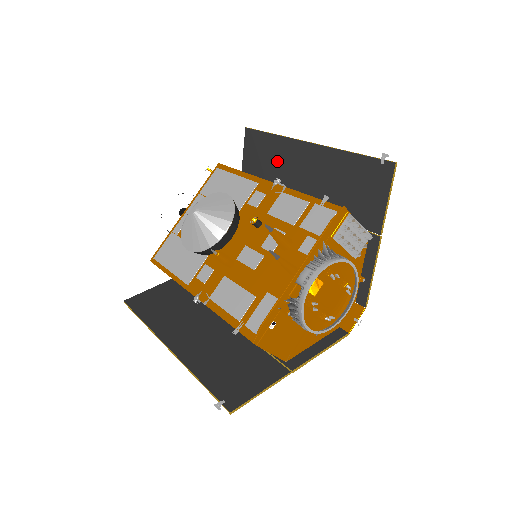
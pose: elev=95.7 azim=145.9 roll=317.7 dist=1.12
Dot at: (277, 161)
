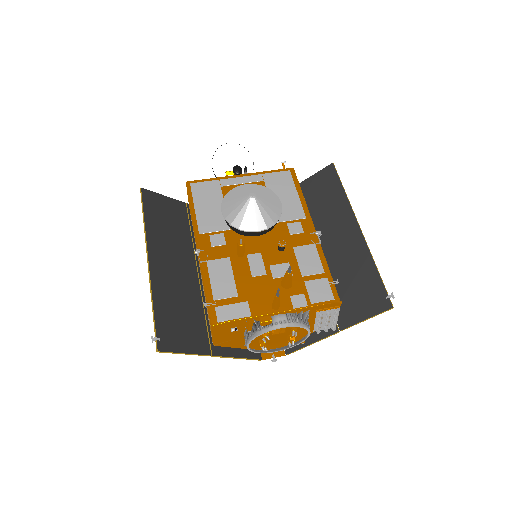
Dot at: (329, 210)
